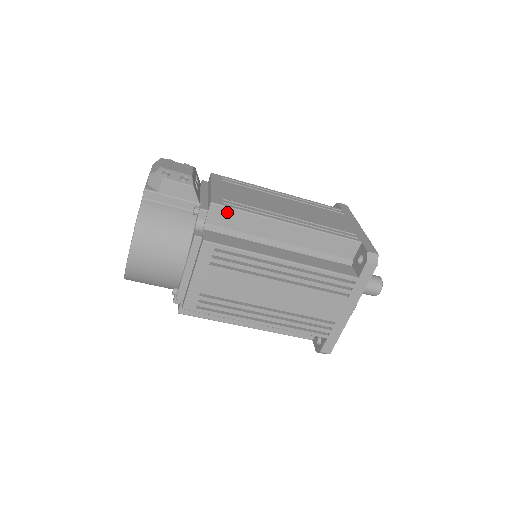
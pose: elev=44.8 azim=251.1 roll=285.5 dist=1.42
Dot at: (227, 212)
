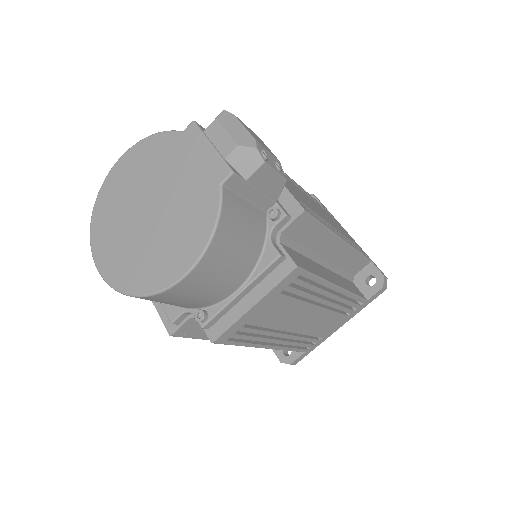
Dot at: (309, 223)
